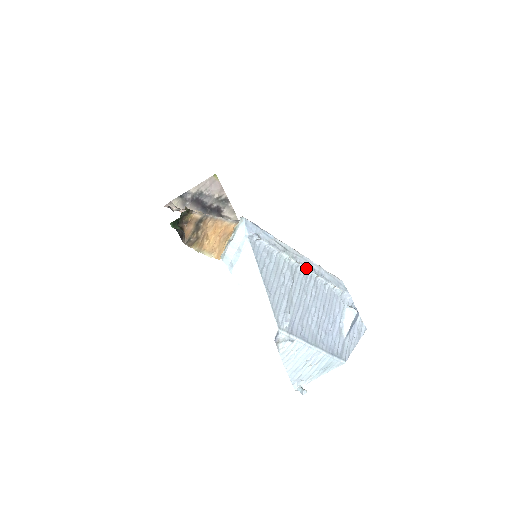
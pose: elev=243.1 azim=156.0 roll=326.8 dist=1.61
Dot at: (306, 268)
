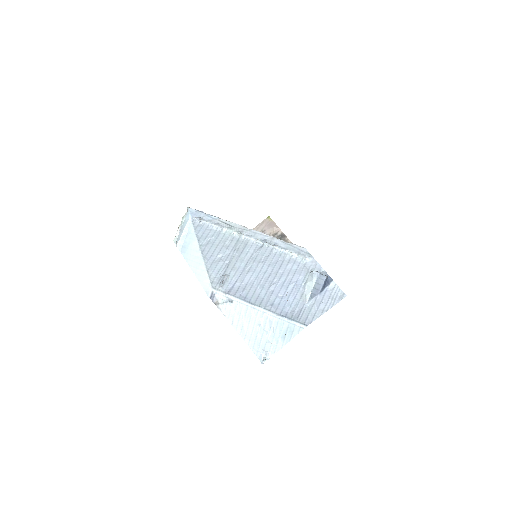
Dot at: (254, 239)
